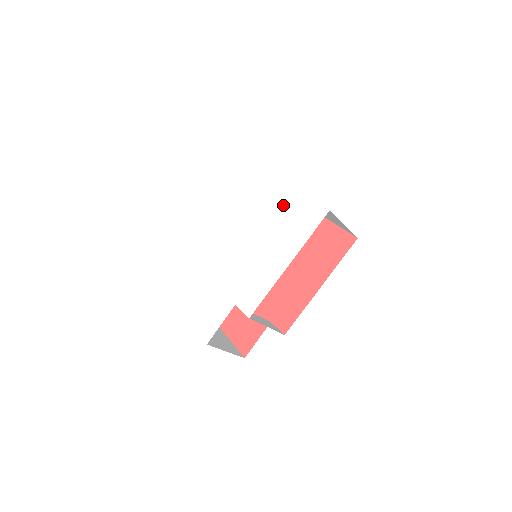
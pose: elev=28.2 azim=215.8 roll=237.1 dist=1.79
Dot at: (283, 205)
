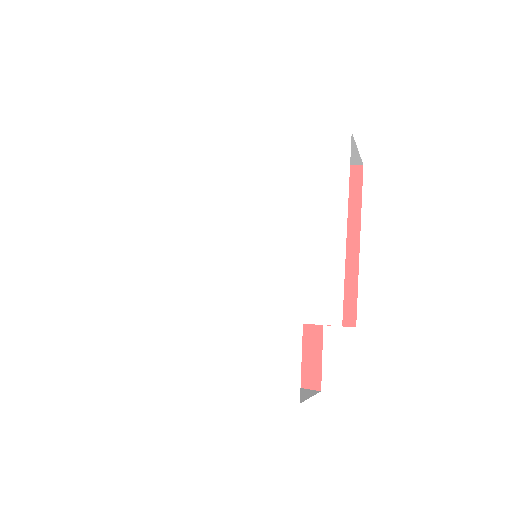
Dot at: (272, 163)
